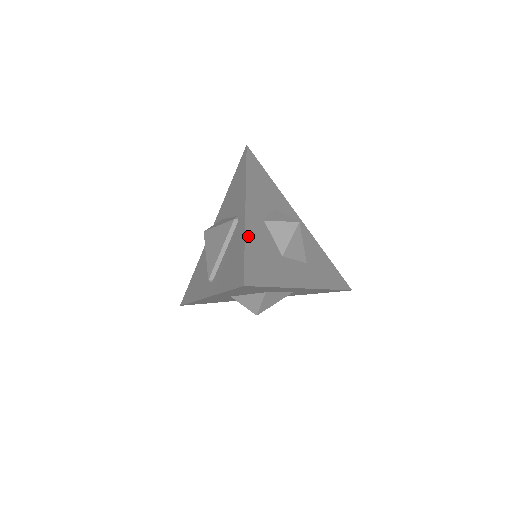
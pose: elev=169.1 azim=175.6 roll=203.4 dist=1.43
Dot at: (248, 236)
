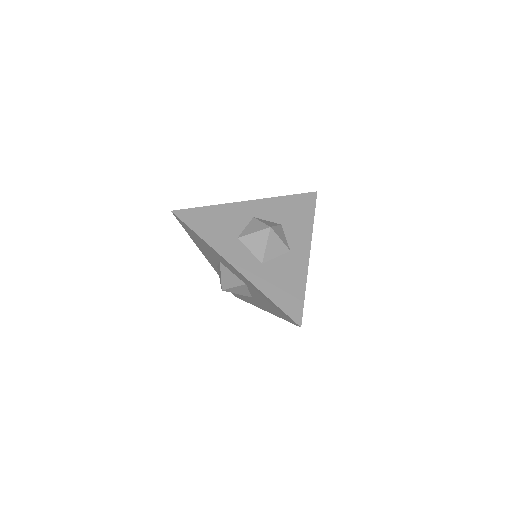
Dot at: (219, 207)
